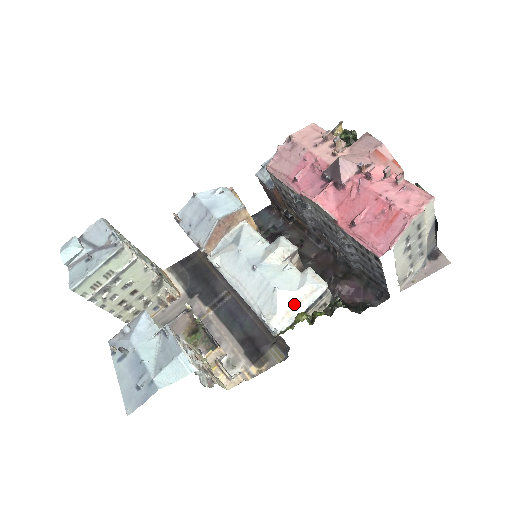
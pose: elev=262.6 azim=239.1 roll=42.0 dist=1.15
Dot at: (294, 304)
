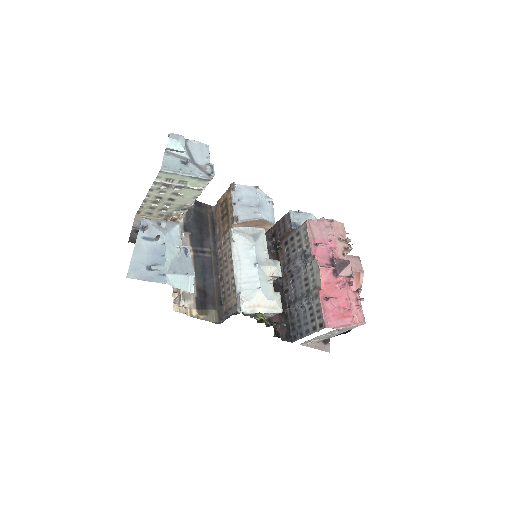
Dot at: (261, 305)
